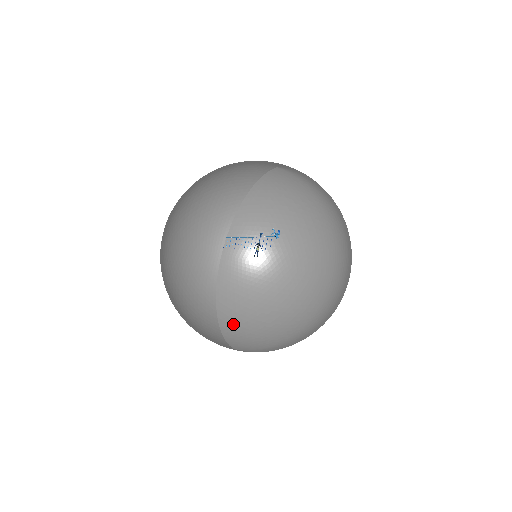
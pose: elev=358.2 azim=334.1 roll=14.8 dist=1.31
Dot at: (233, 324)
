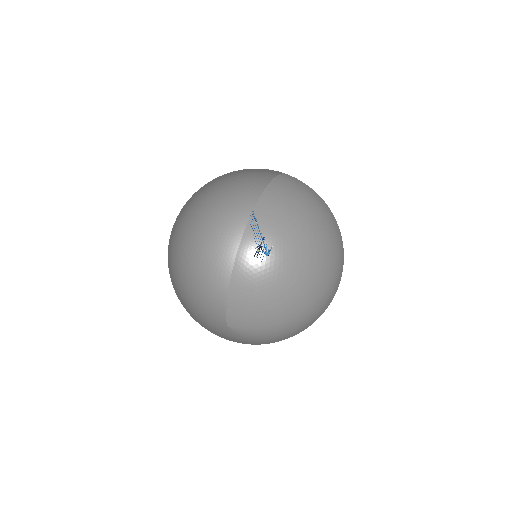
Dot at: (242, 293)
